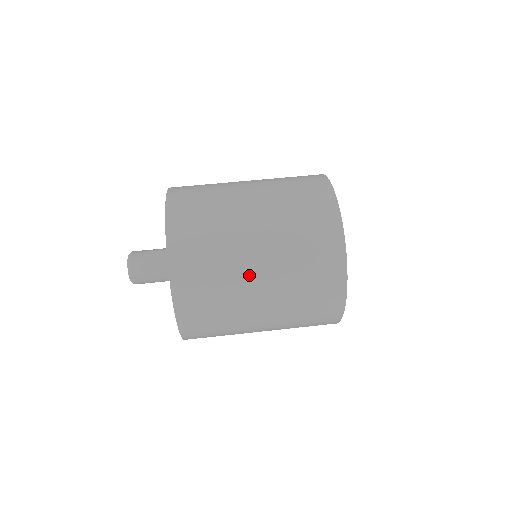
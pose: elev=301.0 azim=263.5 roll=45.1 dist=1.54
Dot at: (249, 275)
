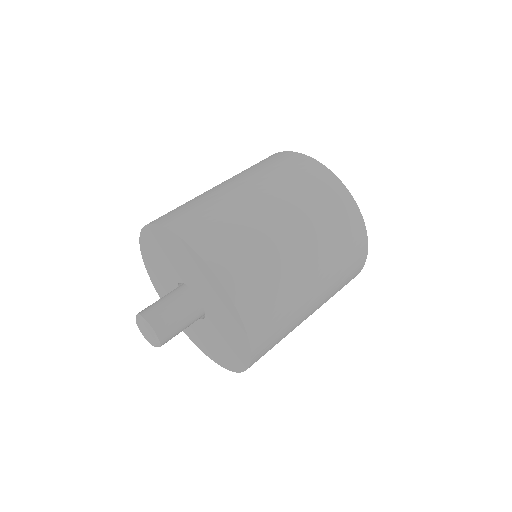
Dot at: (270, 220)
